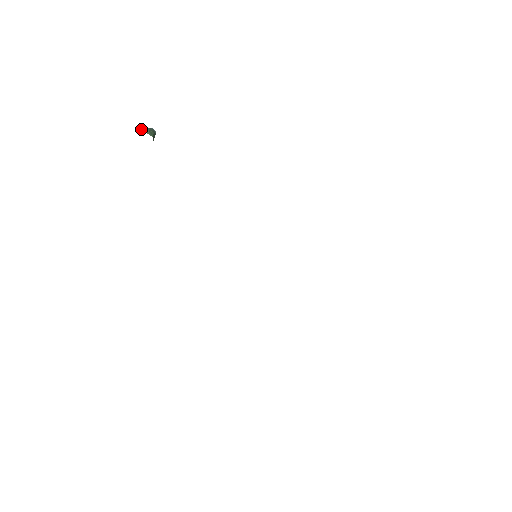
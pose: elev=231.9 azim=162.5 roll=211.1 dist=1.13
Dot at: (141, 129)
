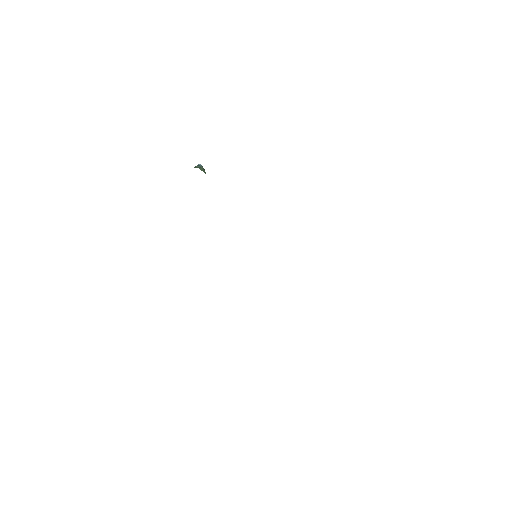
Dot at: (200, 169)
